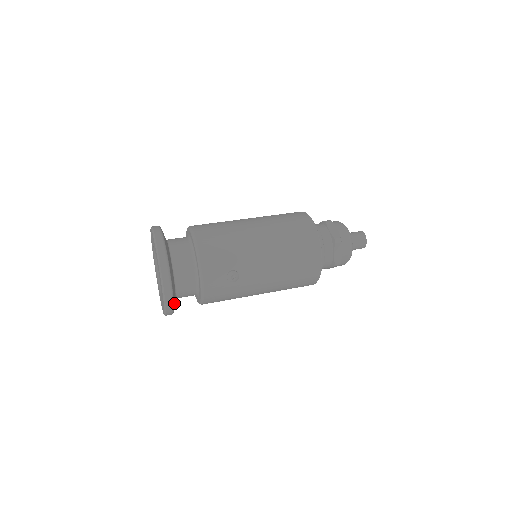
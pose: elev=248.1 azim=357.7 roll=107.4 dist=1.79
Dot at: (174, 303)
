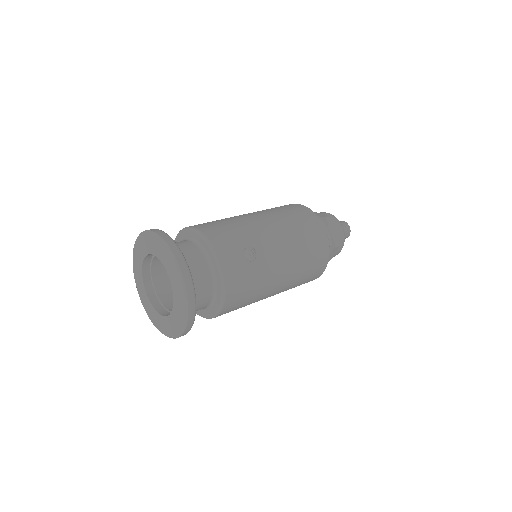
Dot at: occluded
